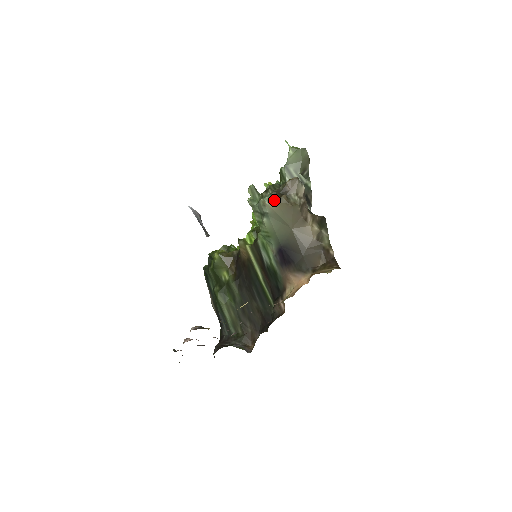
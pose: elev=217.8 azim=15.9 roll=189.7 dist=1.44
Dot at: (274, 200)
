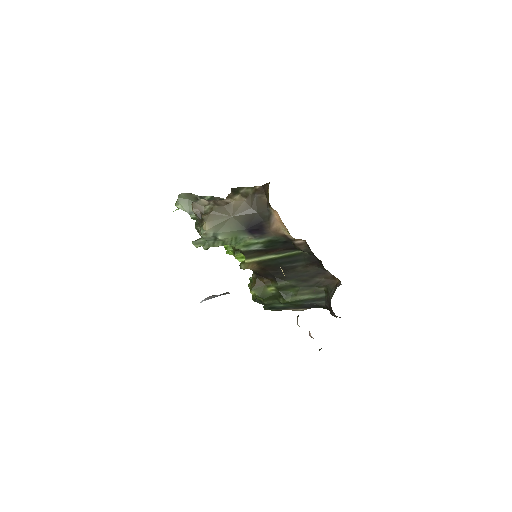
Dot at: (203, 225)
